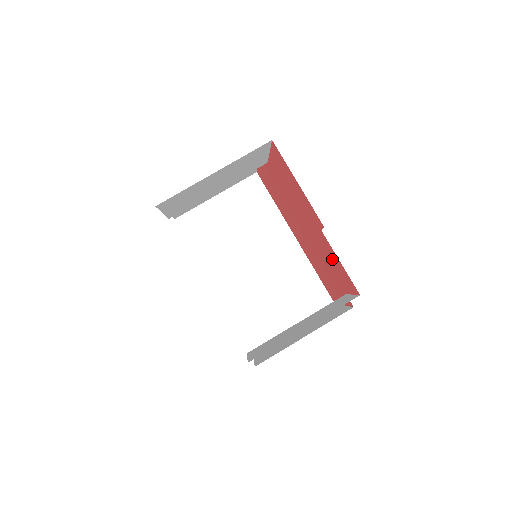
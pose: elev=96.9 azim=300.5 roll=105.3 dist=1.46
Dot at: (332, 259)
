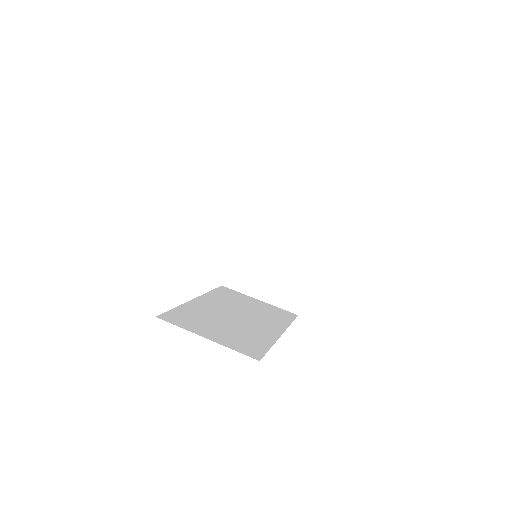
Dot at: occluded
